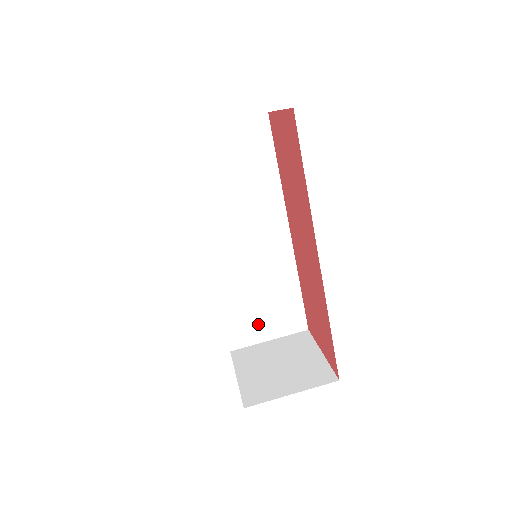
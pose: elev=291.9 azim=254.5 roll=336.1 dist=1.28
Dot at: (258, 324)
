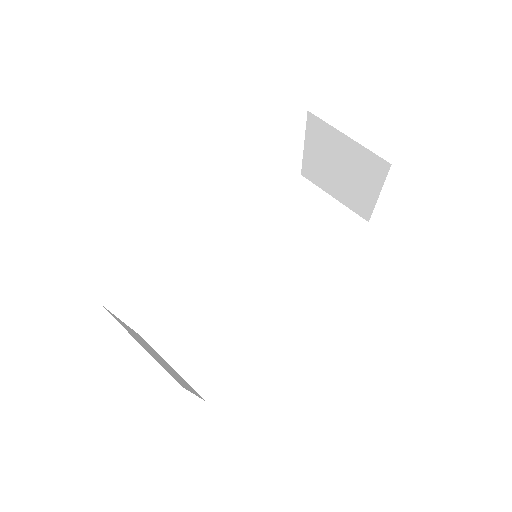
Dot at: (184, 342)
